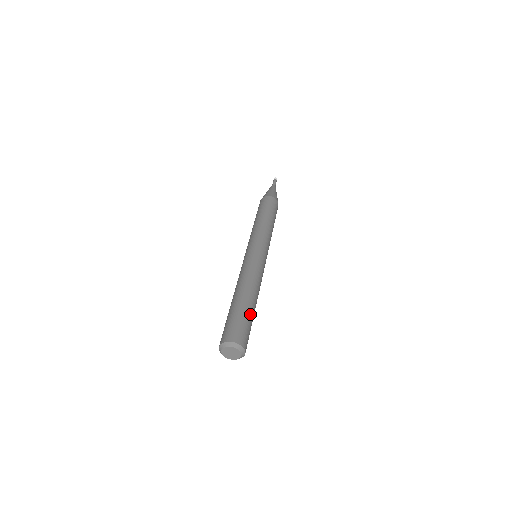
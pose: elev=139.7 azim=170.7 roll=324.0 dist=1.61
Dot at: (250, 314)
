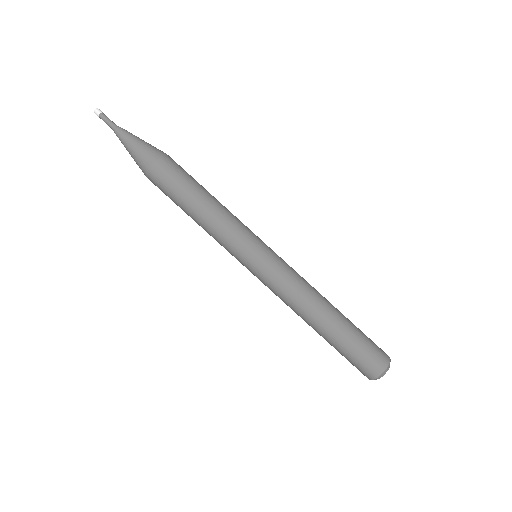
Dot at: (349, 335)
